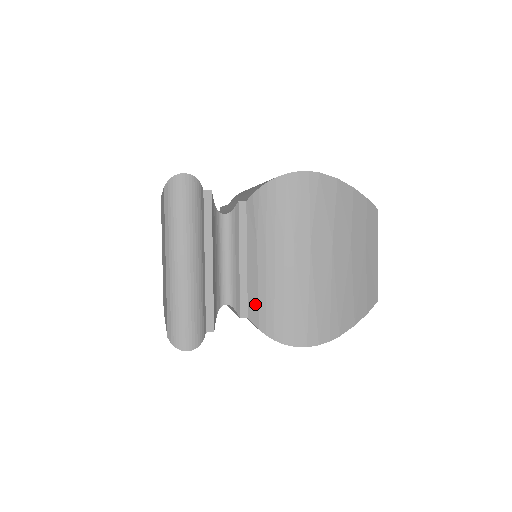
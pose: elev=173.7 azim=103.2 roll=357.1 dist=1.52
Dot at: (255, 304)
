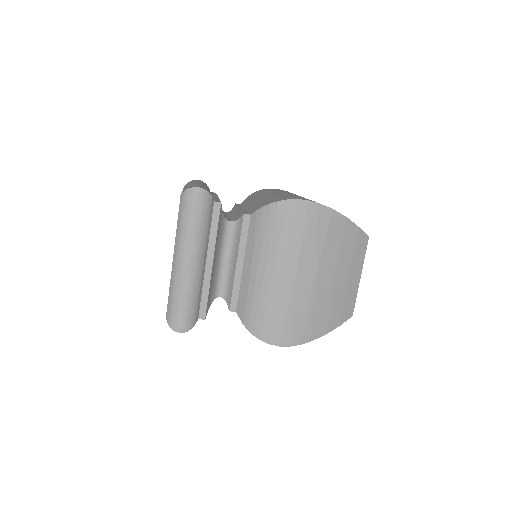
Dot at: (243, 303)
